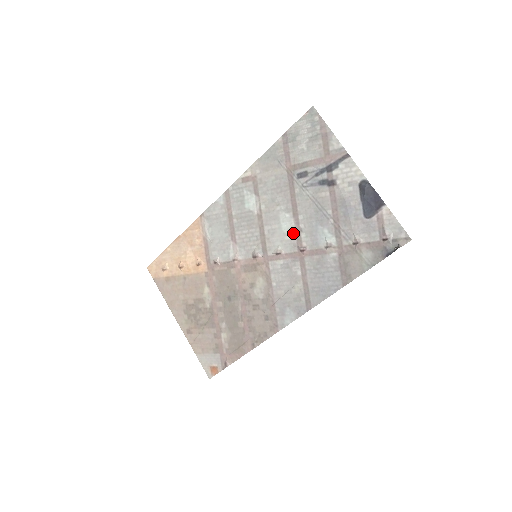
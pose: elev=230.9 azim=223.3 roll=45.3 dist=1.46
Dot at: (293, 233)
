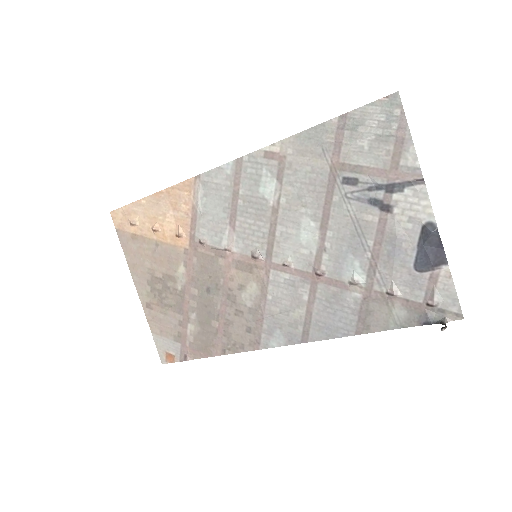
Dot at: (313, 249)
